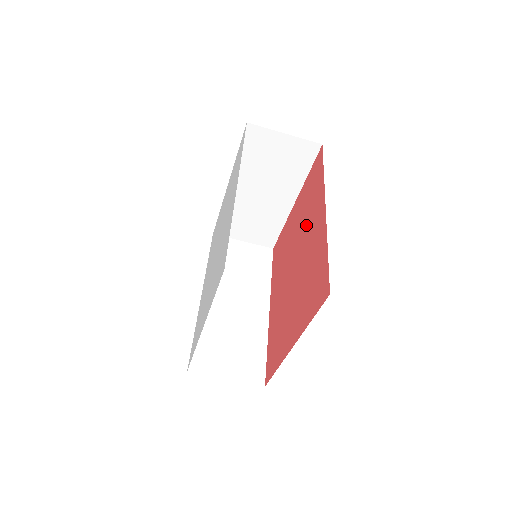
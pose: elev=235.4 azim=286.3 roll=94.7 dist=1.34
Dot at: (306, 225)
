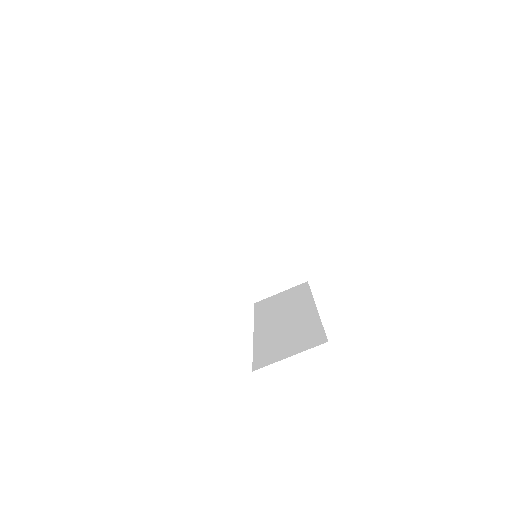
Dot at: occluded
